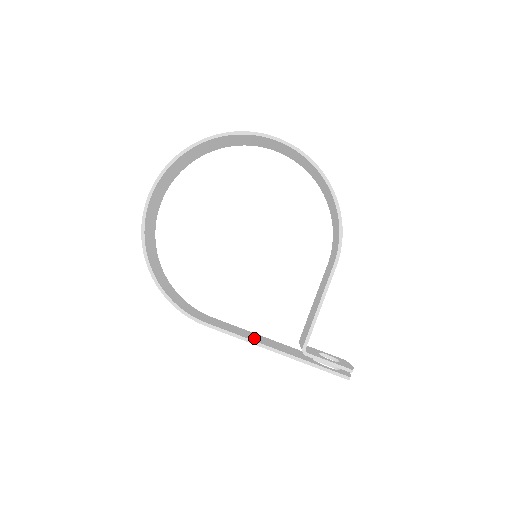
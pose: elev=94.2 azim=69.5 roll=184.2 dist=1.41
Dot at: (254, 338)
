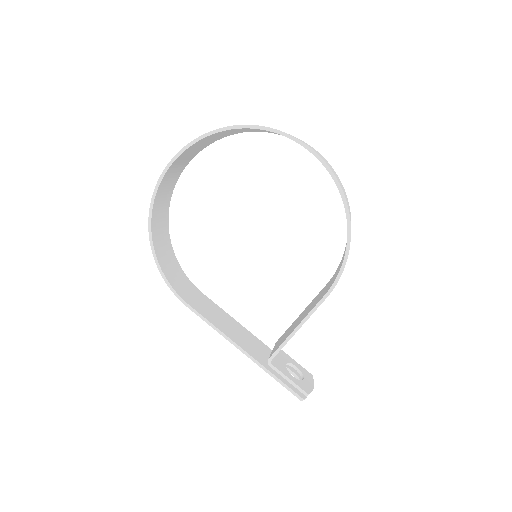
Dot at: (230, 331)
